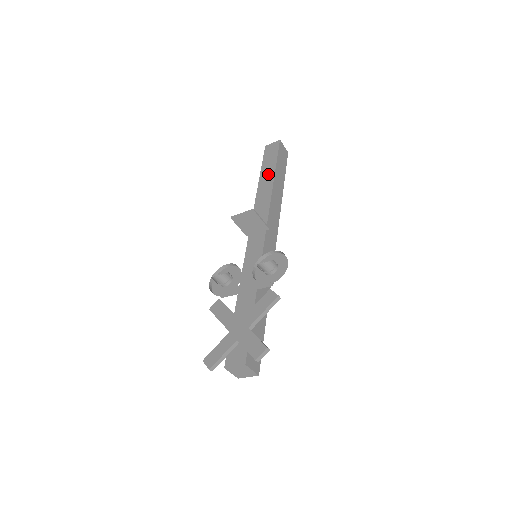
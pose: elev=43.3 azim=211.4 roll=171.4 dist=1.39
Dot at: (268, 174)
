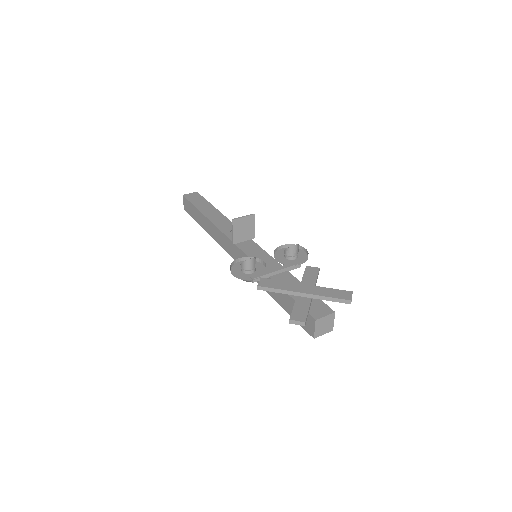
Dot at: (210, 209)
